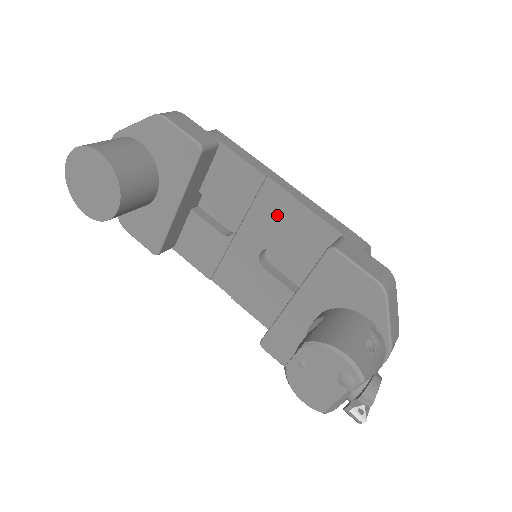
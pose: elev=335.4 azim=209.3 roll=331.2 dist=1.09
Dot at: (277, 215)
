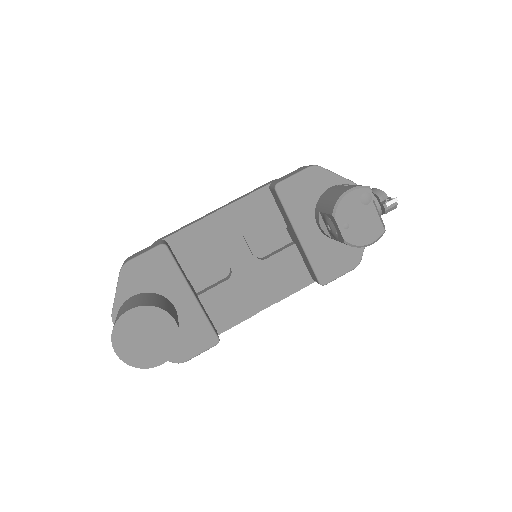
Dot at: (235, 225)
